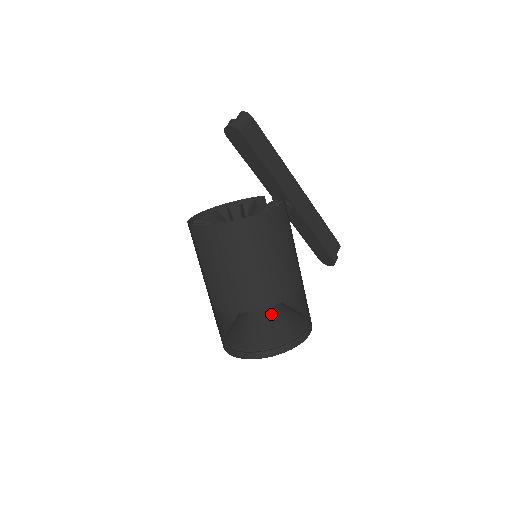
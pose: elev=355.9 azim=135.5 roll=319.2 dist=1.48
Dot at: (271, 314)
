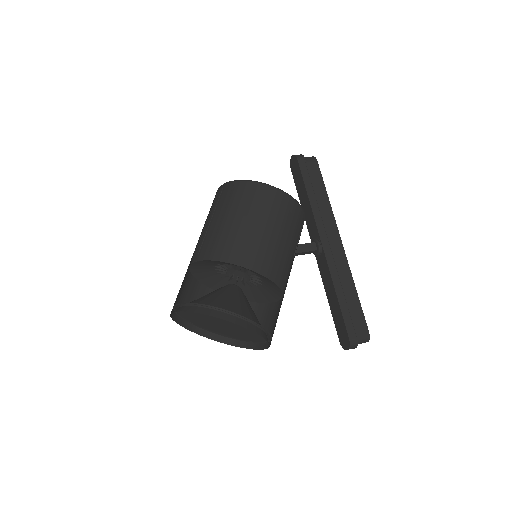
Dot at: (228, 294)
